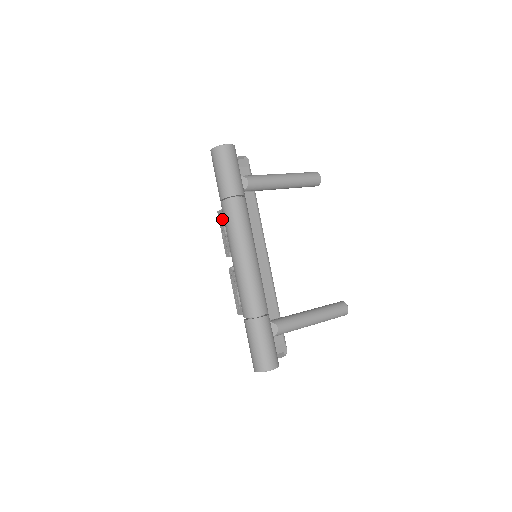
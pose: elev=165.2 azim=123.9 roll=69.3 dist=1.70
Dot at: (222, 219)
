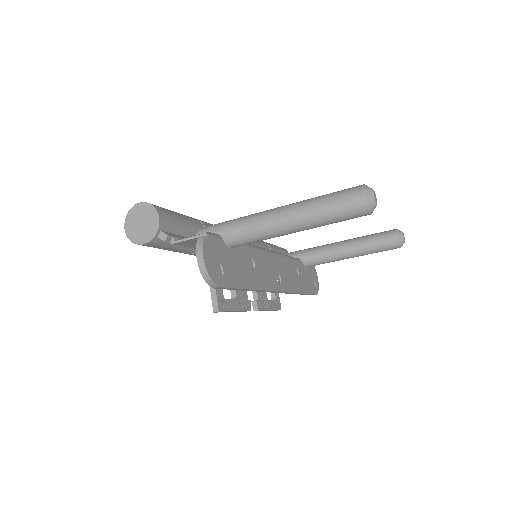
Dot at: occluded
